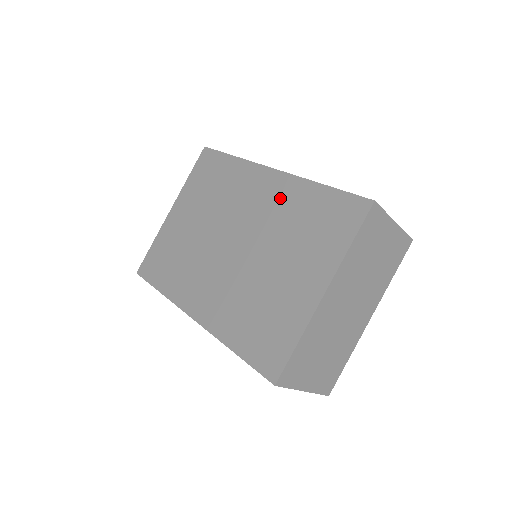
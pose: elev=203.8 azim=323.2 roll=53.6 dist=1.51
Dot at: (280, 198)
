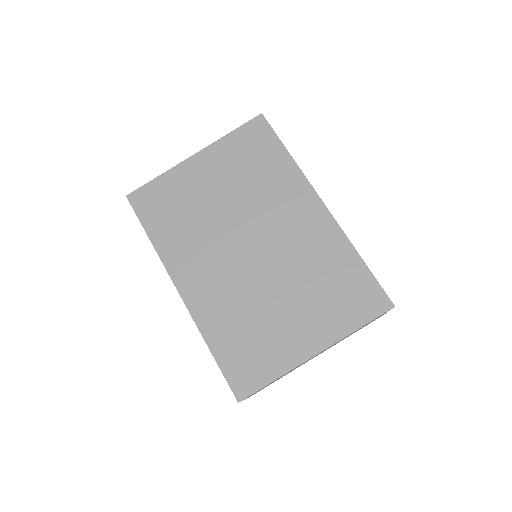
Dot at: (317, 238)
